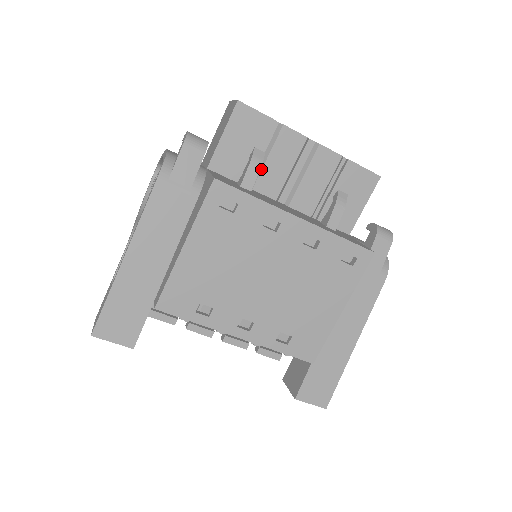
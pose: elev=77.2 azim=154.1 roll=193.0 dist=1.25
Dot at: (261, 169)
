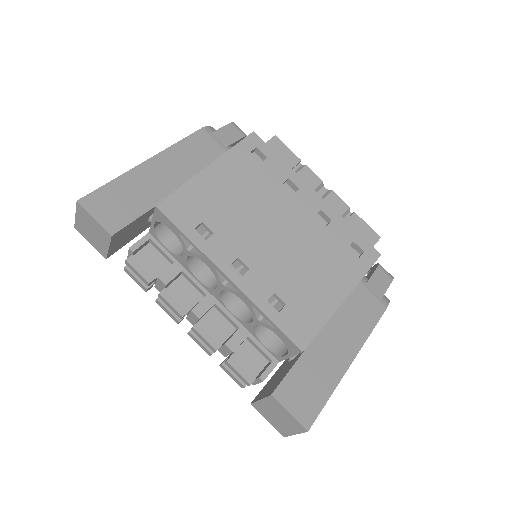
Dot at: occluded
